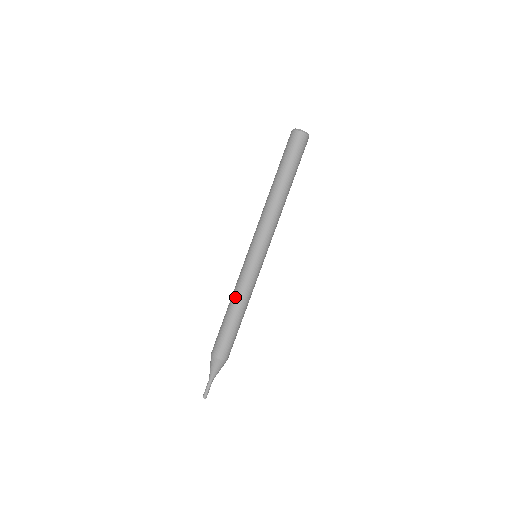
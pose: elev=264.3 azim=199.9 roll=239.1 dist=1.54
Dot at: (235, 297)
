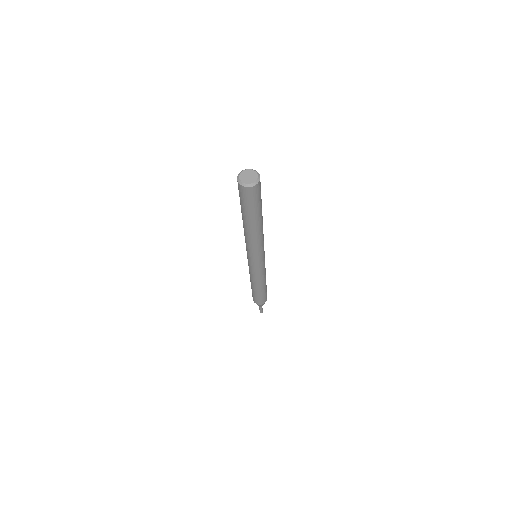
Dot at: (259, 283)
